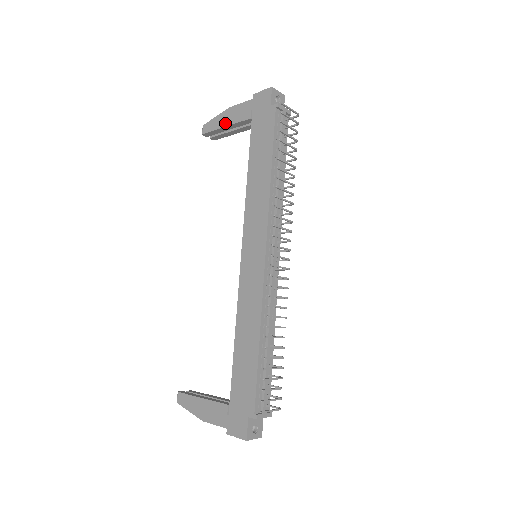
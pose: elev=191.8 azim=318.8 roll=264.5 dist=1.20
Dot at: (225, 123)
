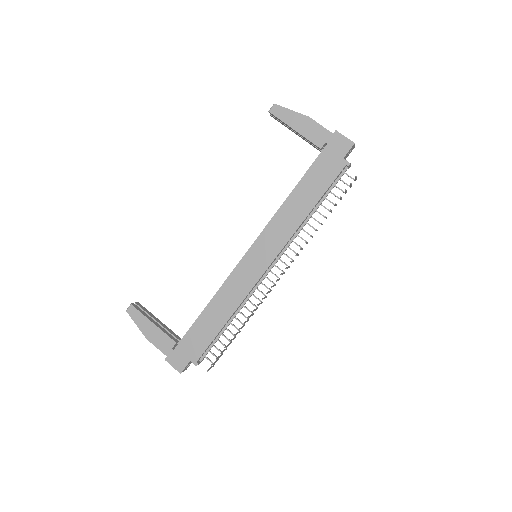
Dot at: (297, 127)
